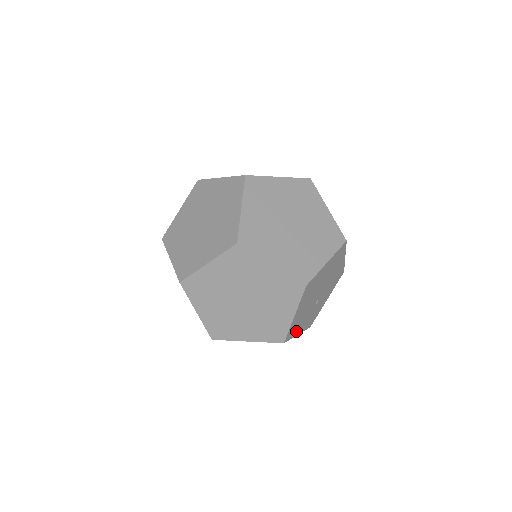
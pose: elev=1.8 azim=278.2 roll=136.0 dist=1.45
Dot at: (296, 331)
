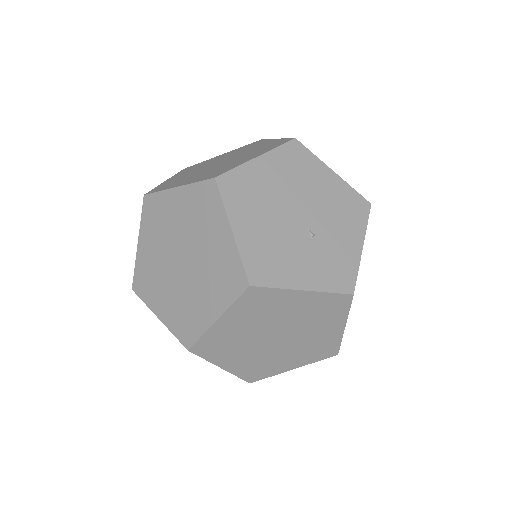
Dot at: (284, 277)
